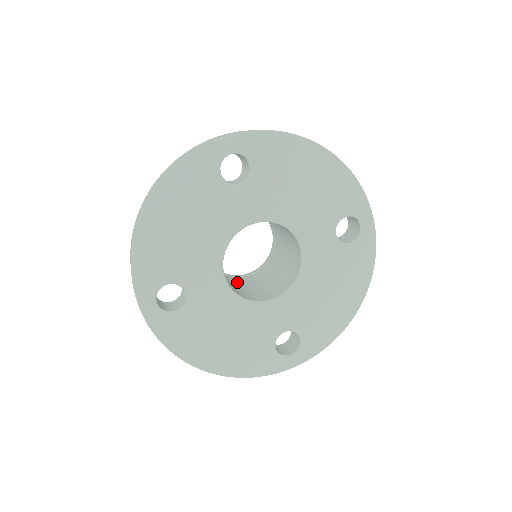
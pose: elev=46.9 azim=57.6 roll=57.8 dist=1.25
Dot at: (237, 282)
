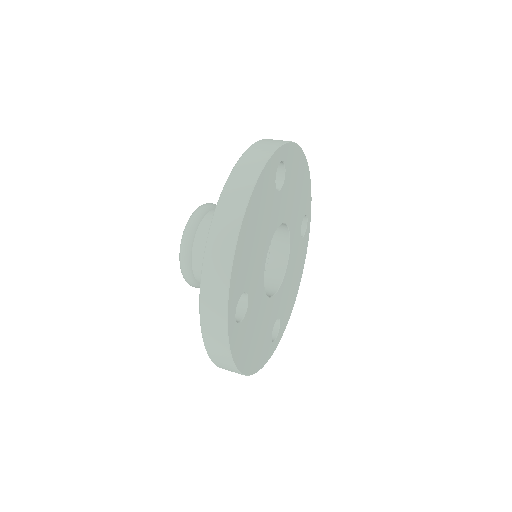
Dot at: occluded
